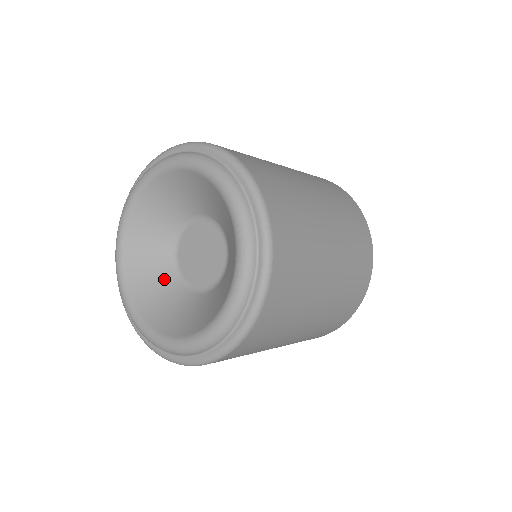
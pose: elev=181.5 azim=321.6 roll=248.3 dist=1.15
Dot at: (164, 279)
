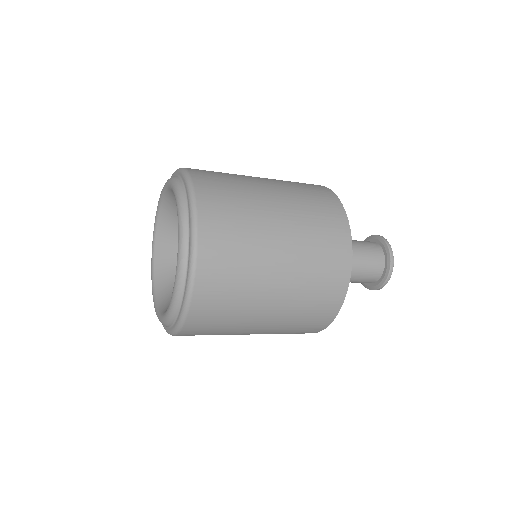
Dot at: occluded
